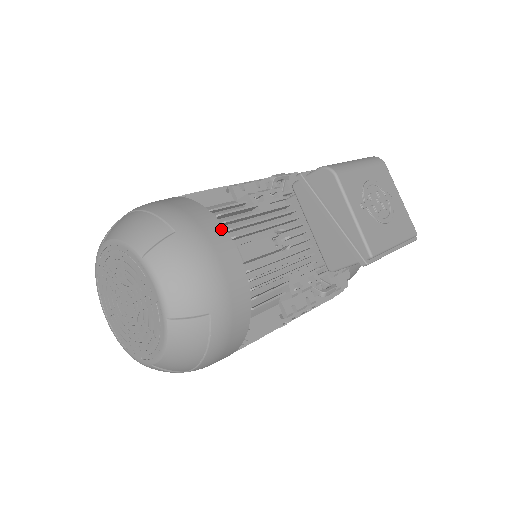
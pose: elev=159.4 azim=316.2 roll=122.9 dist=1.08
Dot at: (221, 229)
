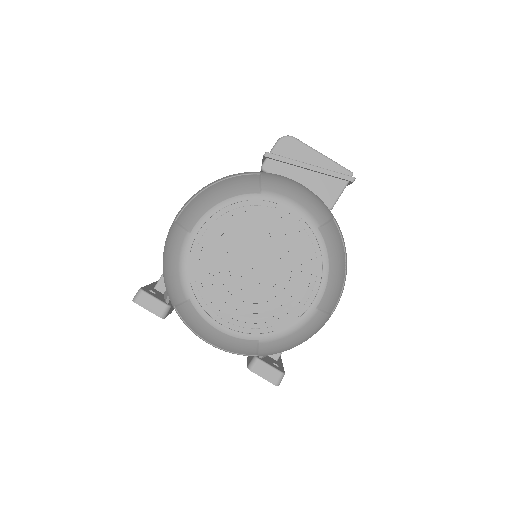
Dot at: occluded
